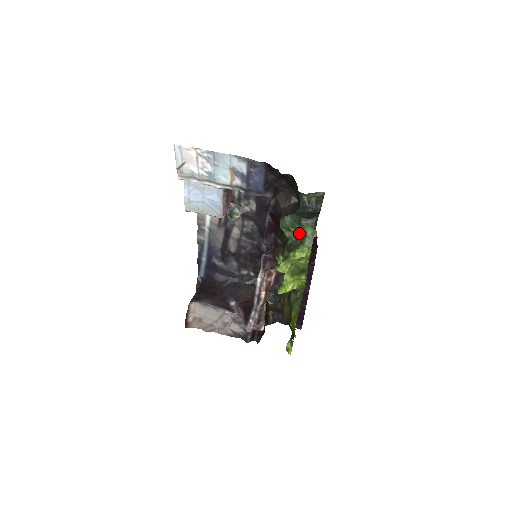
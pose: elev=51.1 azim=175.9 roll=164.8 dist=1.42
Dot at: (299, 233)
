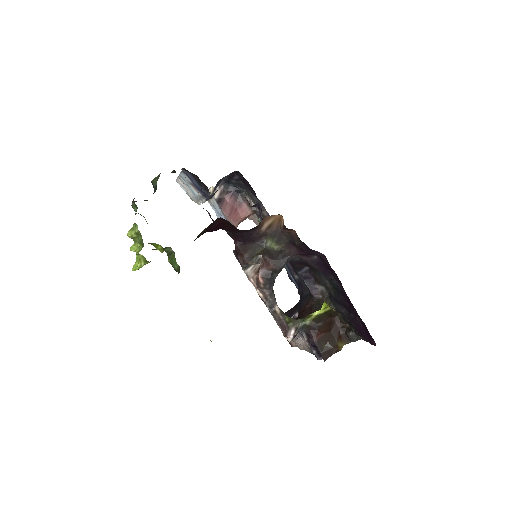
Dot at: occluded
